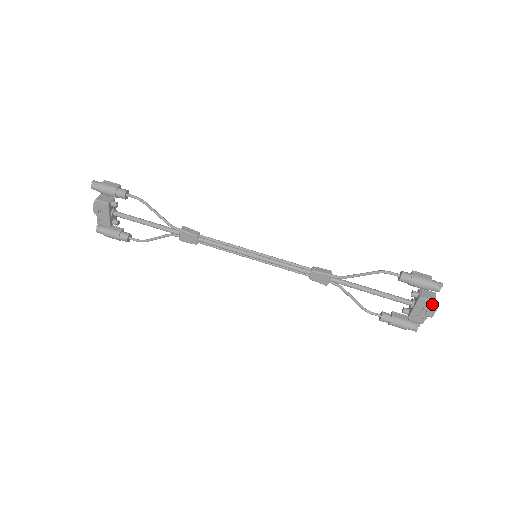
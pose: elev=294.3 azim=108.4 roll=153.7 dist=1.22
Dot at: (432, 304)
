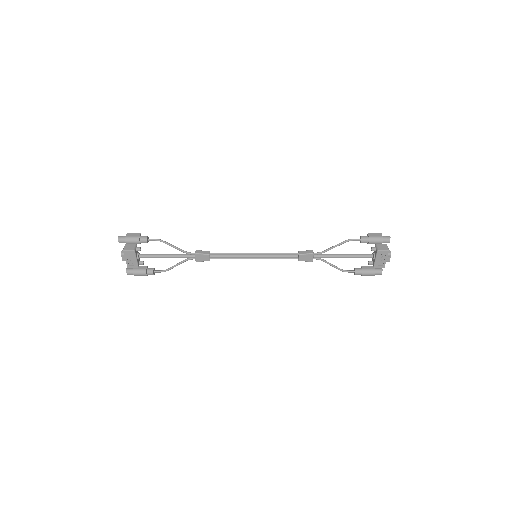
Dot at: (387, 252)
